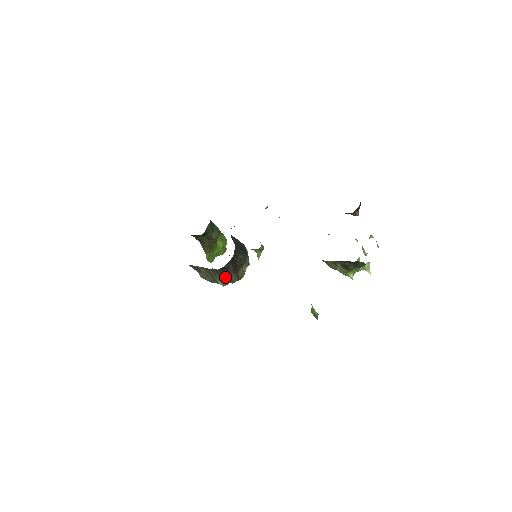
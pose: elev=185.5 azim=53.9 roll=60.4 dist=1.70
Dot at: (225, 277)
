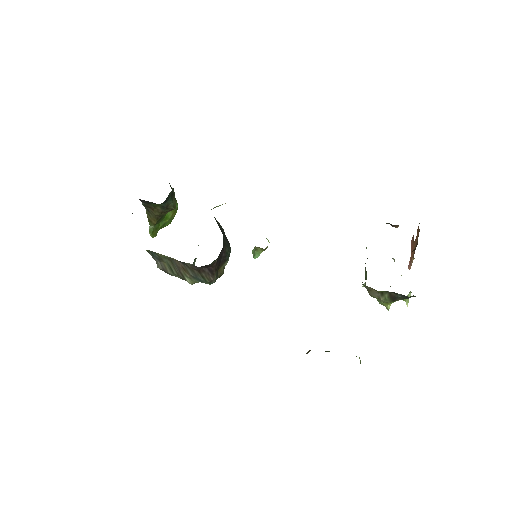
Dot at: (203, 276)
